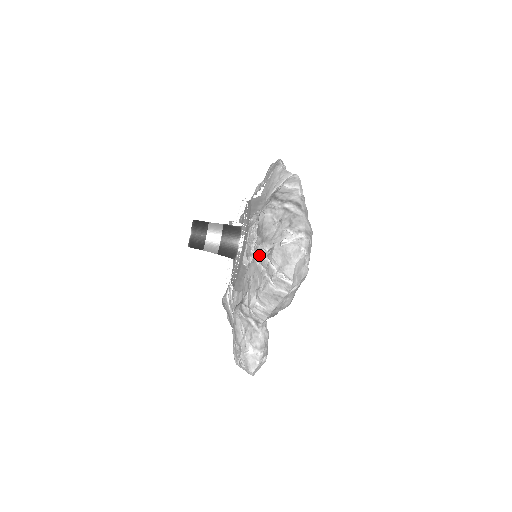
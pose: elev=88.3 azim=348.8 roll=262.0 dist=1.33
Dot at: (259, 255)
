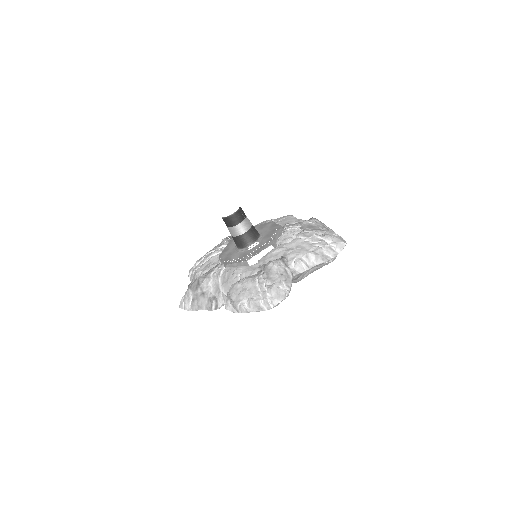
Dot at: (310, 235)
